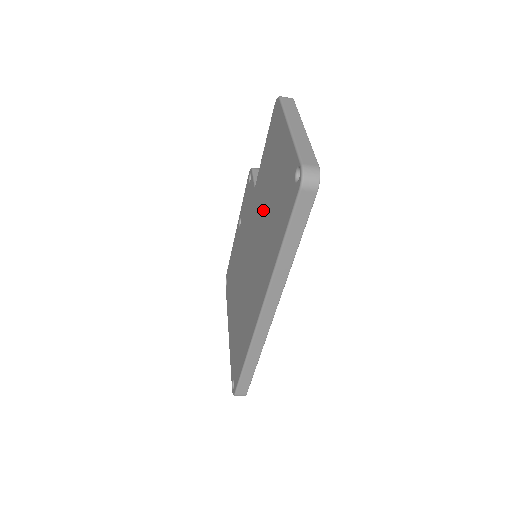
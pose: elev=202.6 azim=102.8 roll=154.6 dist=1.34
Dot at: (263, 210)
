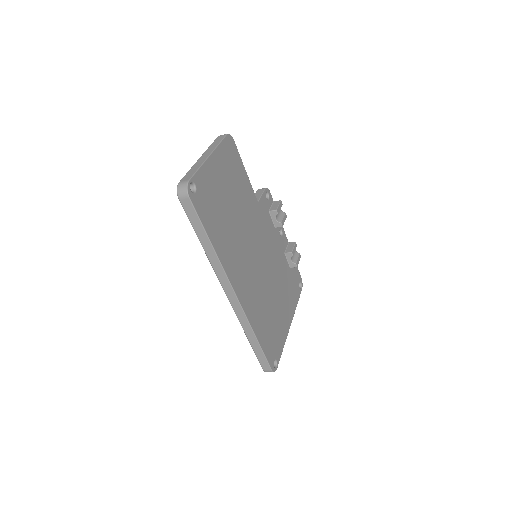
Dot at: occluded
